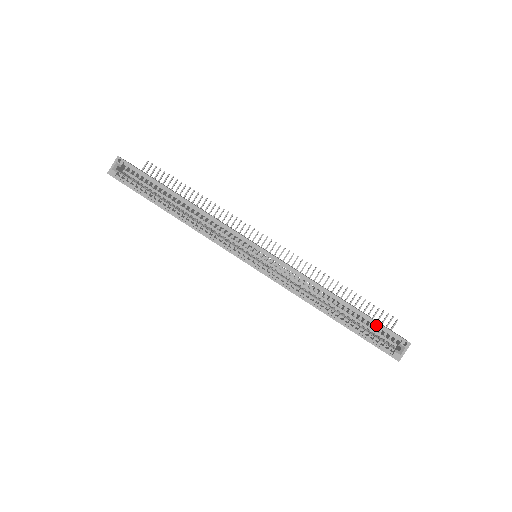
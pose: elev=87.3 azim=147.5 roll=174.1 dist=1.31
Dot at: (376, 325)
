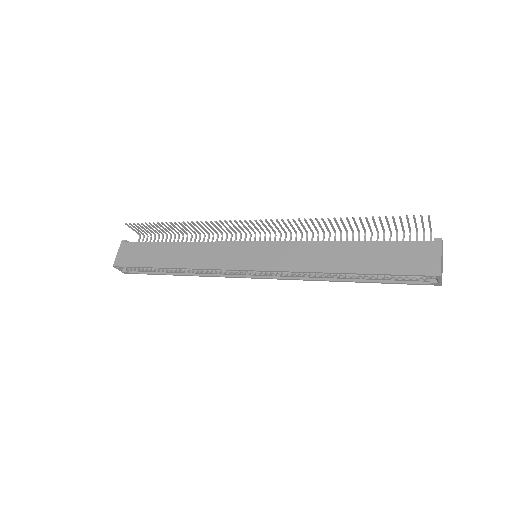
Dot at: (394, 274)
